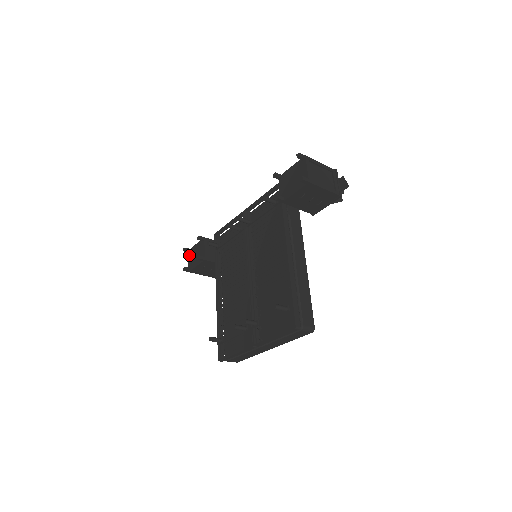
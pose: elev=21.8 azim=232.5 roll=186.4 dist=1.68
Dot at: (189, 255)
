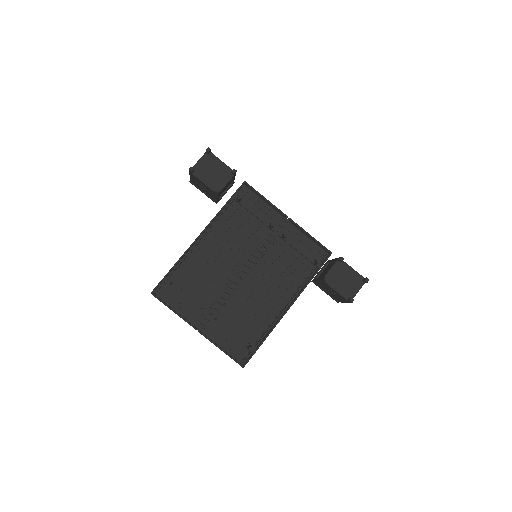
Dot at: (205, 157)
